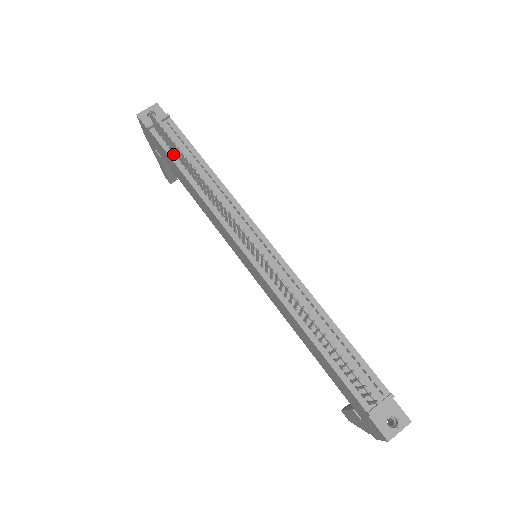
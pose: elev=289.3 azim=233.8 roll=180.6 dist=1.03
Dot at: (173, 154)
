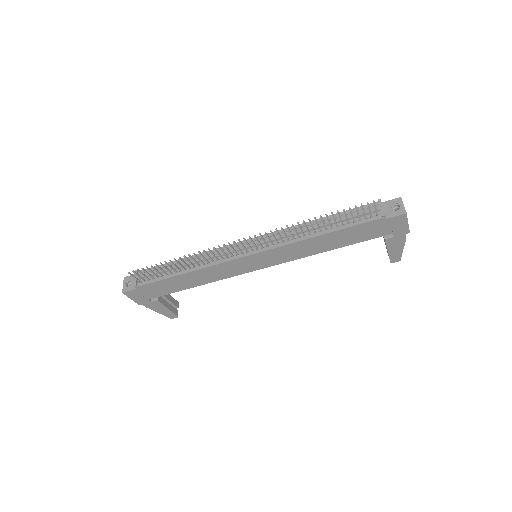
Dot at: (162, 277)
